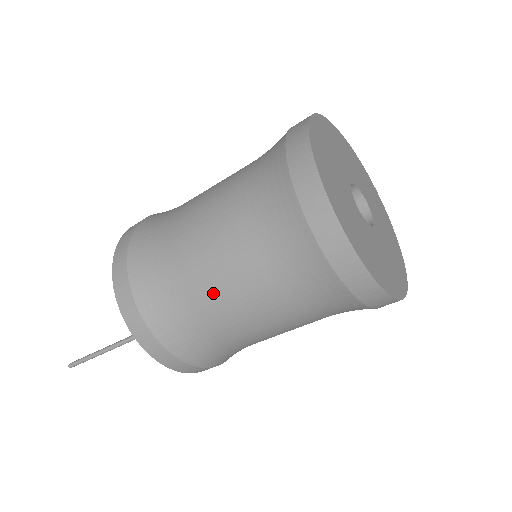
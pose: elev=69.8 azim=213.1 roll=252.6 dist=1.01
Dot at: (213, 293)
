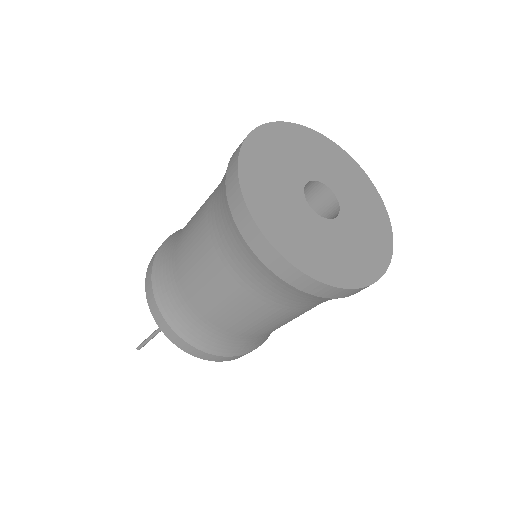
Dot at: (192, 279)
